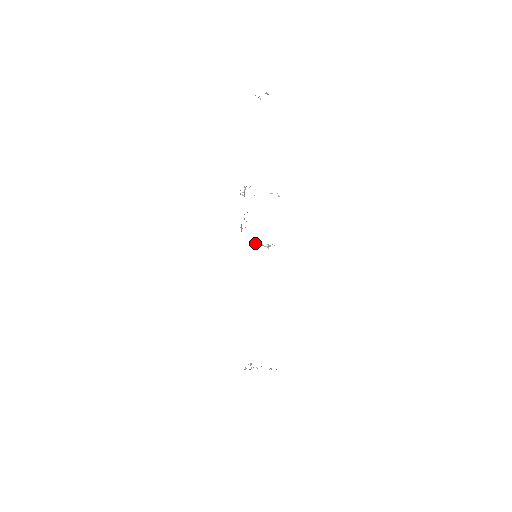
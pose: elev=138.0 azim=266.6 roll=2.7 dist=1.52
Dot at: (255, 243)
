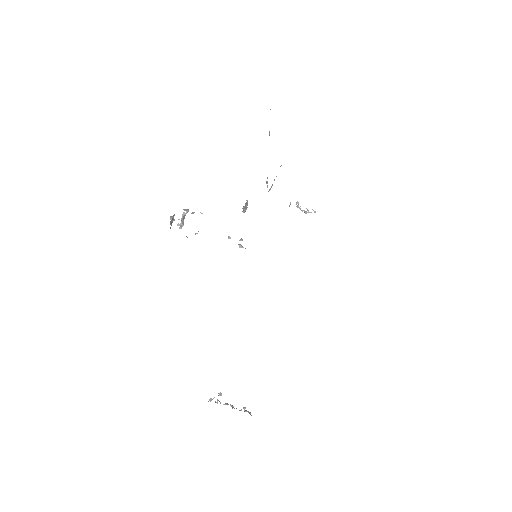
Dot at: (290, 203)
